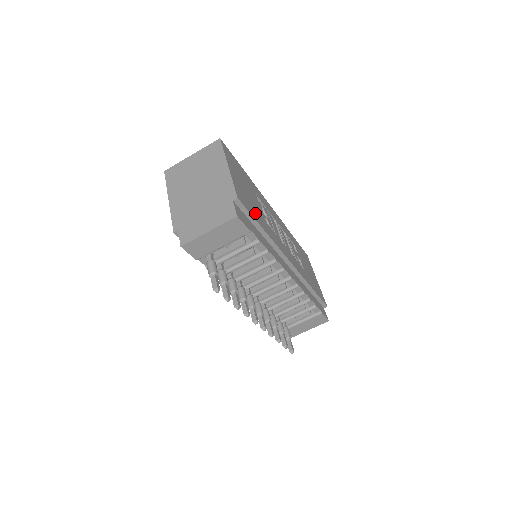
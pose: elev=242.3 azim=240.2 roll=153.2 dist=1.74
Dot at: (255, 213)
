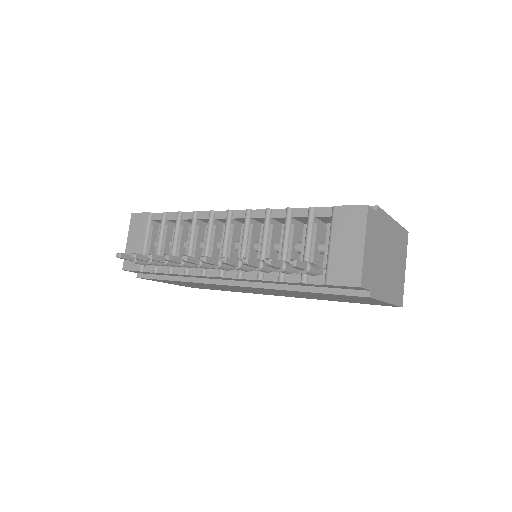
Dot at: occluded
